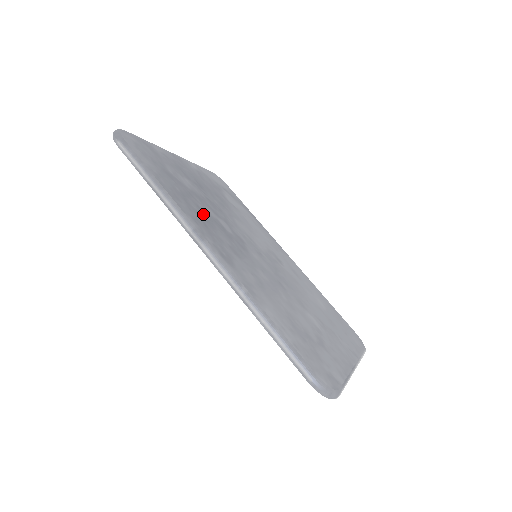
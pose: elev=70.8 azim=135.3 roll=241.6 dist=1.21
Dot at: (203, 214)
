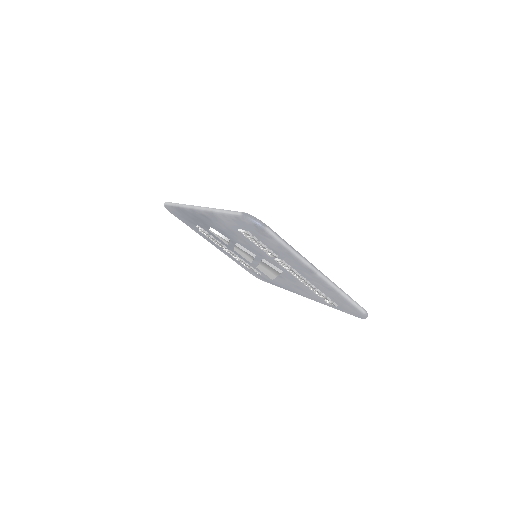
Dot at: occluded
